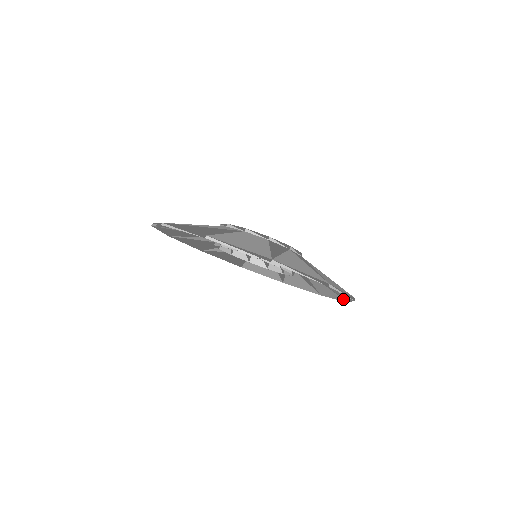
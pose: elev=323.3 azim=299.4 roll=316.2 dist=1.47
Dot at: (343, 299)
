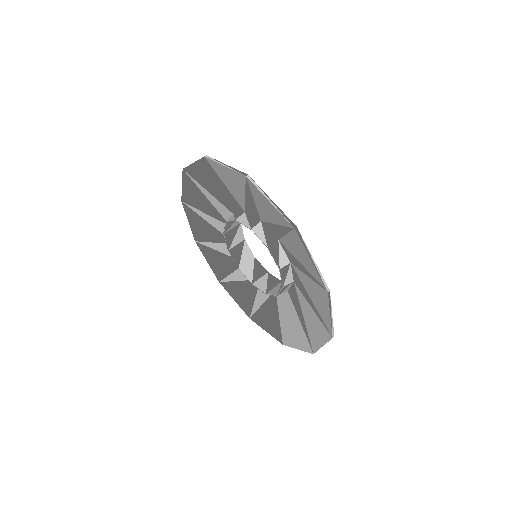
Dot at: (324, 290)
